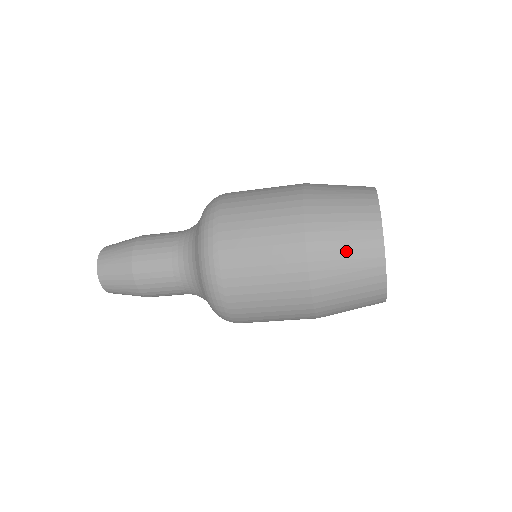
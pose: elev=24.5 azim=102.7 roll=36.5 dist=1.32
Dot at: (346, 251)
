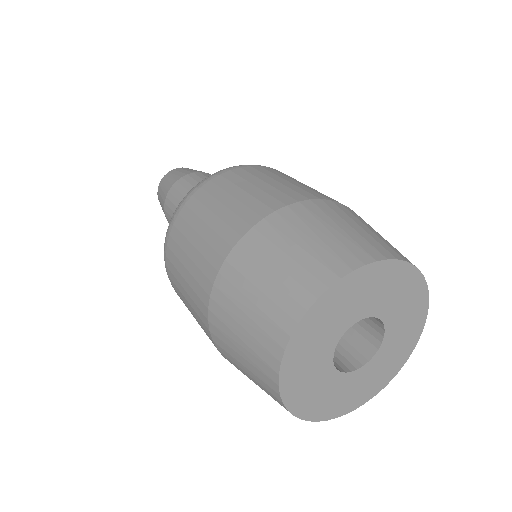
Dot at: (243, 329)
